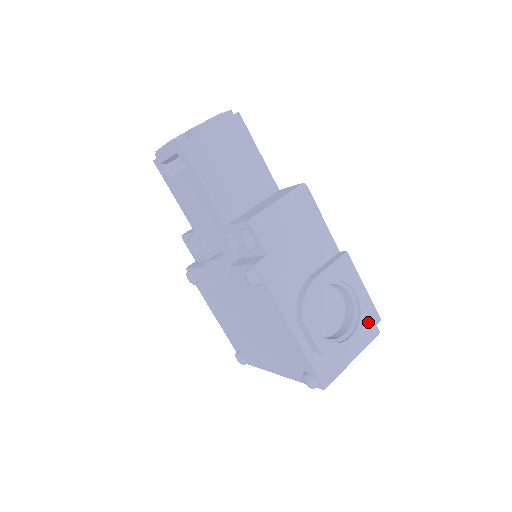
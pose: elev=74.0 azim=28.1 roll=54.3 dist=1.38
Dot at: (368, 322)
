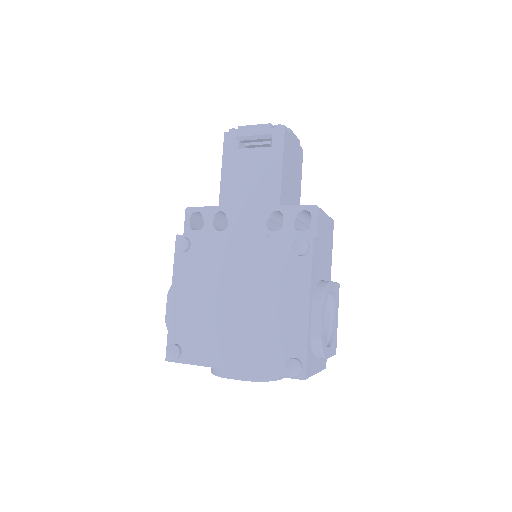
Dot at: (334, 347)
